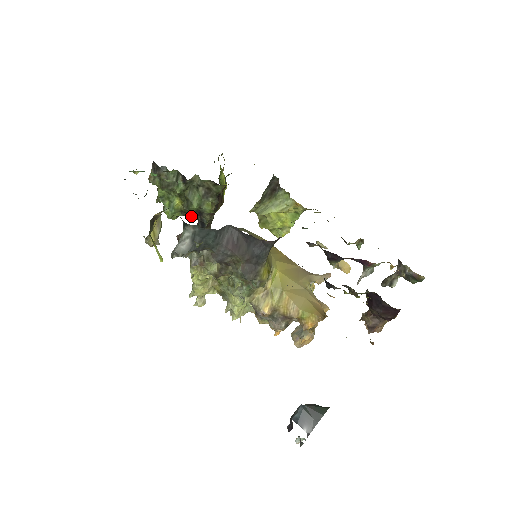
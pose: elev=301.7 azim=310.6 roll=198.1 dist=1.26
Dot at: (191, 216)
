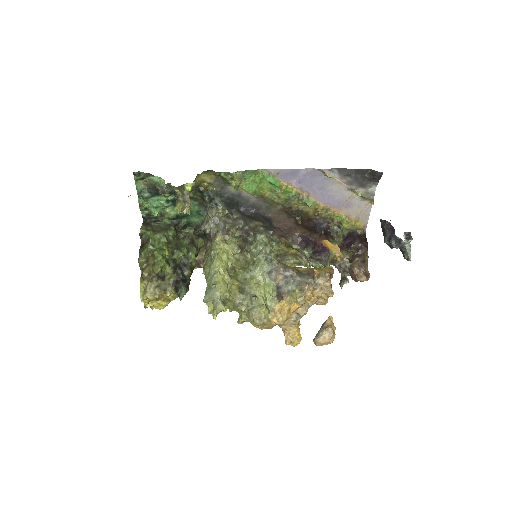
Dot at: (163, 289)
